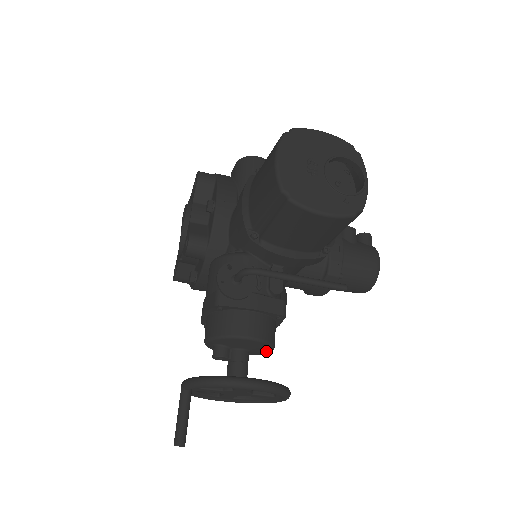
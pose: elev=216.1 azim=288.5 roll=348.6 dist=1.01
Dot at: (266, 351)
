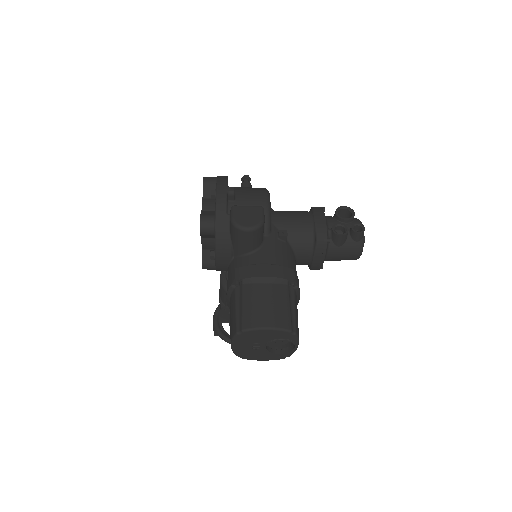
Dot at: occluded
